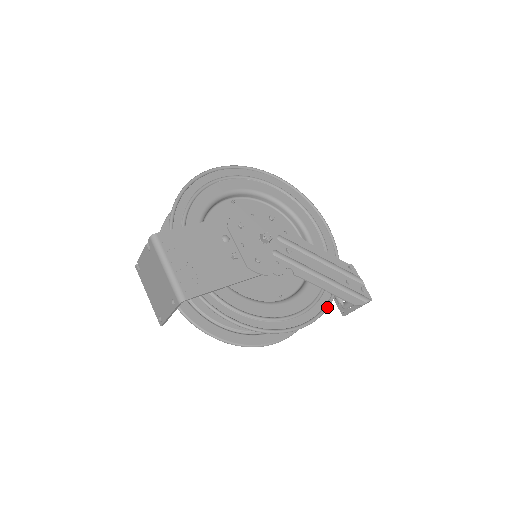
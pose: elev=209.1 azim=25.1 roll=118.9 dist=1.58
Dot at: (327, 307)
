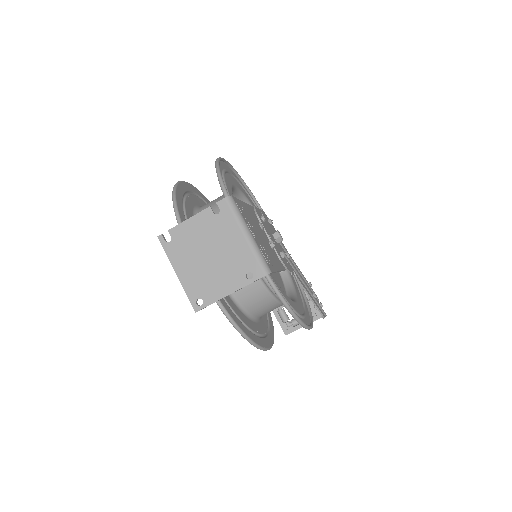
Dot at: occluded
